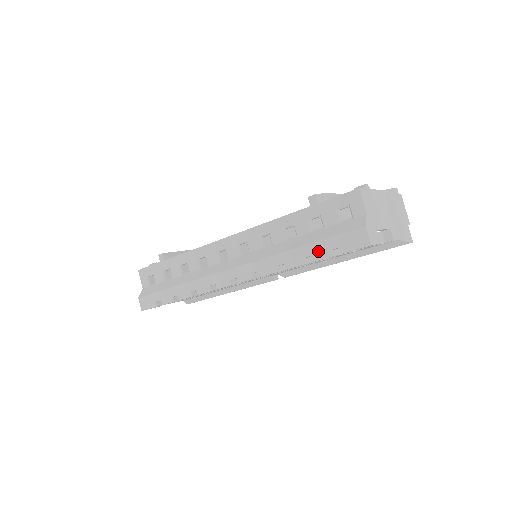
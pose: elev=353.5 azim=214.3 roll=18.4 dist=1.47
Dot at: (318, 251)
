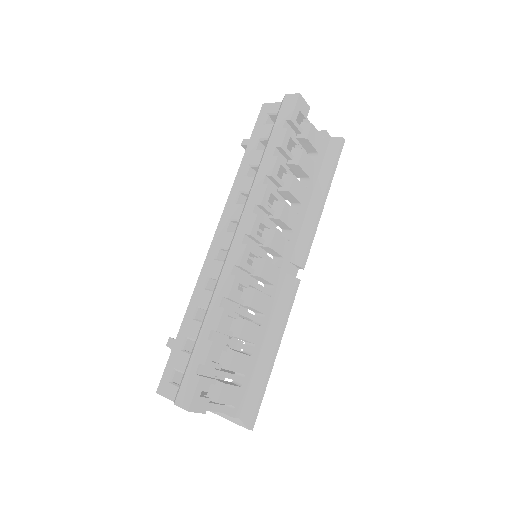
Dot at: (277, 138)
